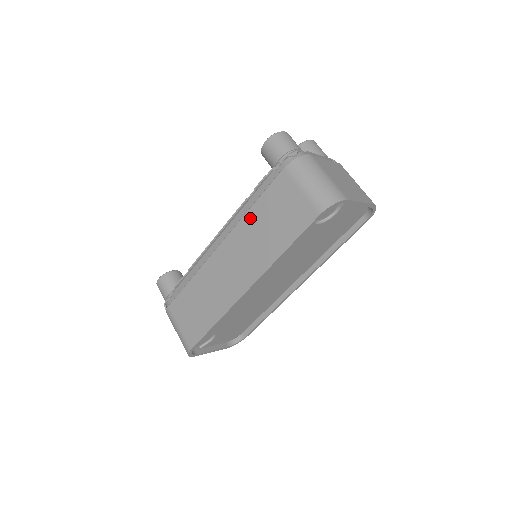
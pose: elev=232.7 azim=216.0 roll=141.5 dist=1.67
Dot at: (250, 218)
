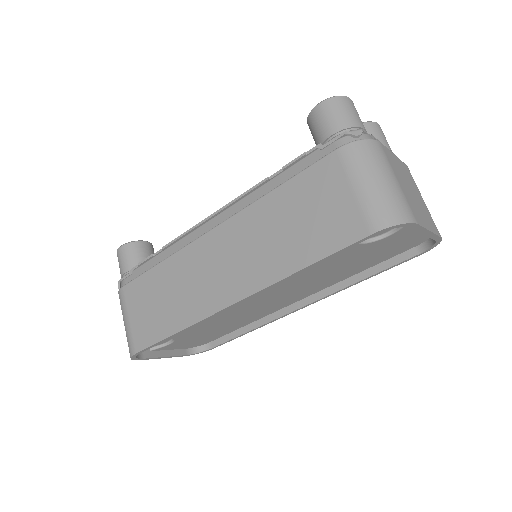
Dot at: (265, 206)
